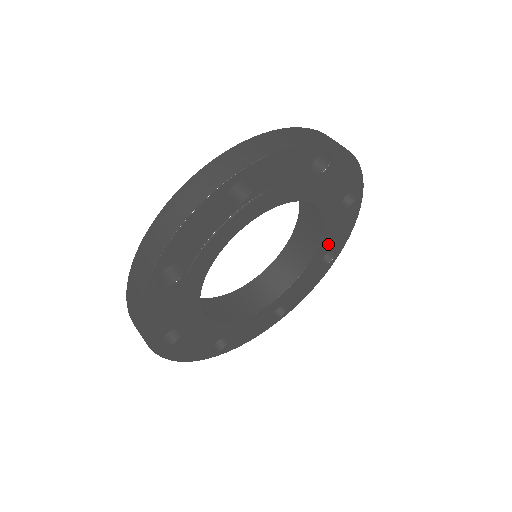
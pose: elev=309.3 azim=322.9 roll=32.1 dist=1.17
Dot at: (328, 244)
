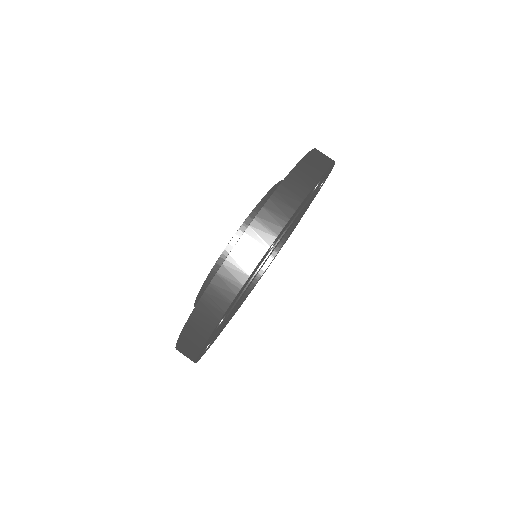
Dot at: (315, 194)
